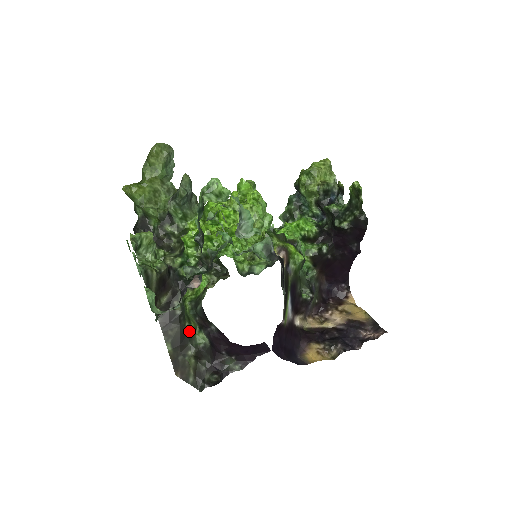
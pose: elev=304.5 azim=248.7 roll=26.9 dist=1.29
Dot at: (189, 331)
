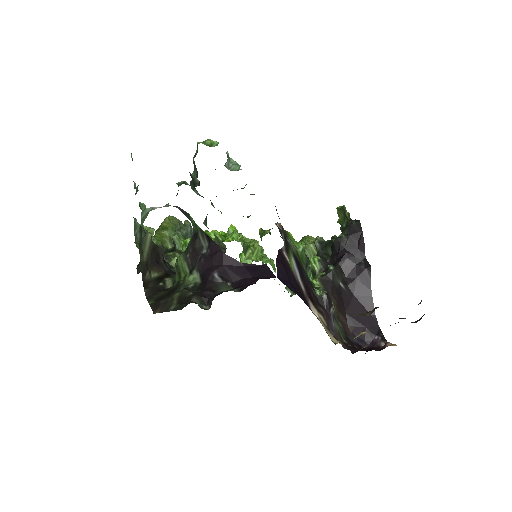
Dot at: (178, 283)
